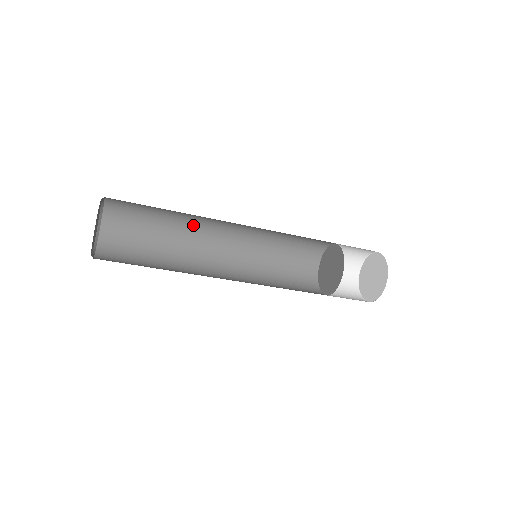
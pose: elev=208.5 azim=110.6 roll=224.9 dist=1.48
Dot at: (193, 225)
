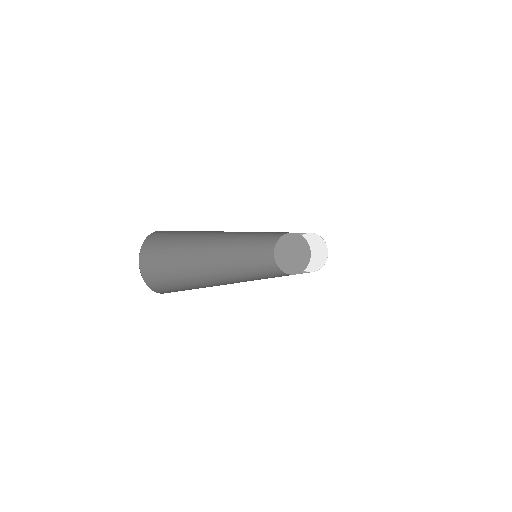
Dot at: (205, 241)
